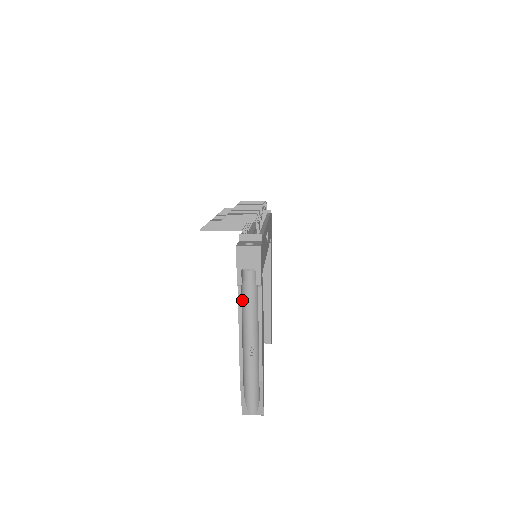
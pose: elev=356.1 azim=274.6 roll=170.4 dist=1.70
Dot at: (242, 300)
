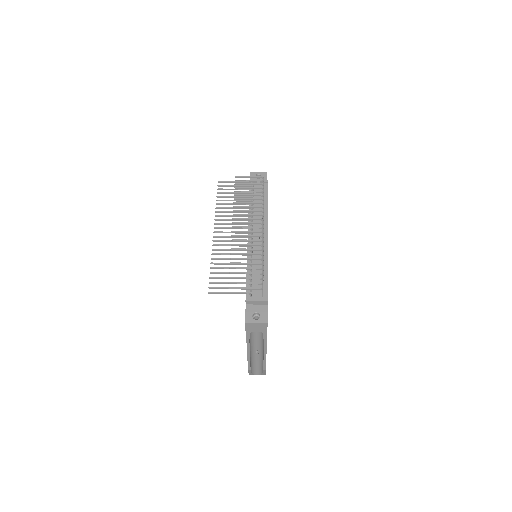
Dot at: occluded
